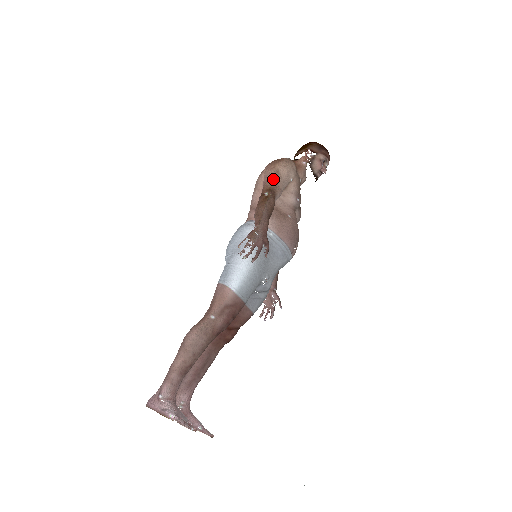
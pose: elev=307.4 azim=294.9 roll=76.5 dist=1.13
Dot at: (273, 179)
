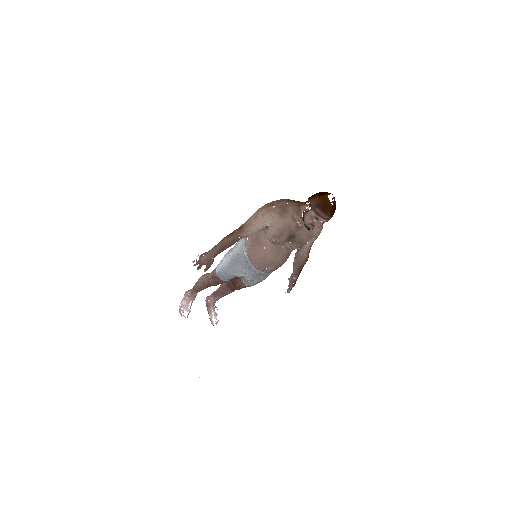
Dot at: (249, 221)
